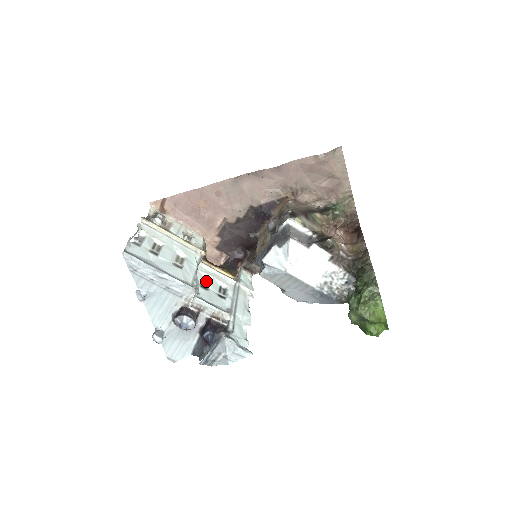
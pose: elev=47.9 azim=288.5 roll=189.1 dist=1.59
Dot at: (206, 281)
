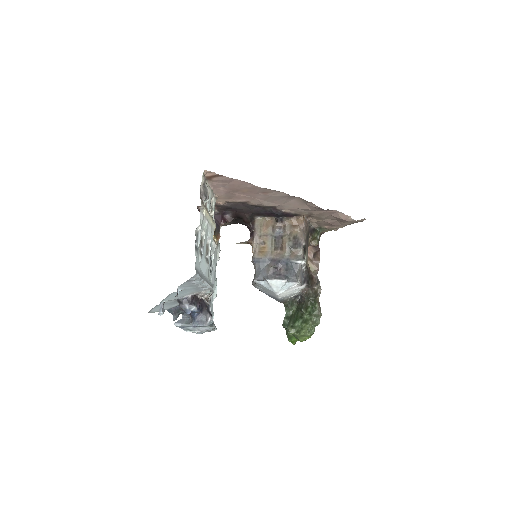
Dot at: occluded
